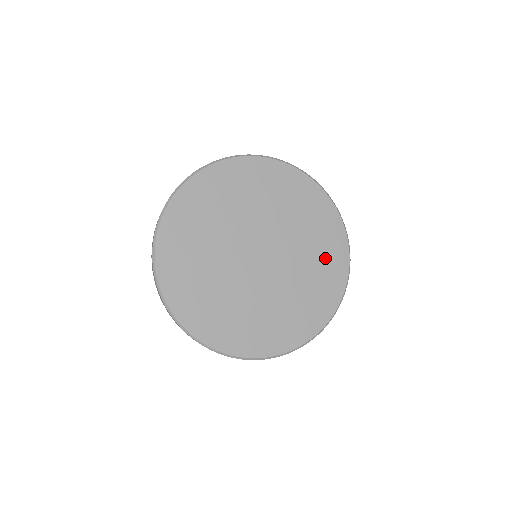
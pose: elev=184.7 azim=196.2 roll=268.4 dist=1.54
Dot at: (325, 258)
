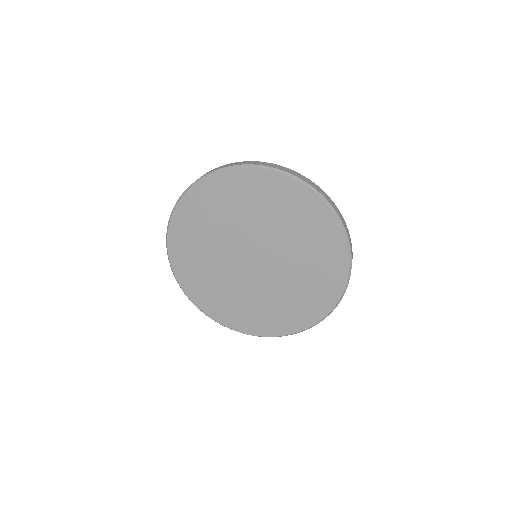
Dot at: (321, 272)
